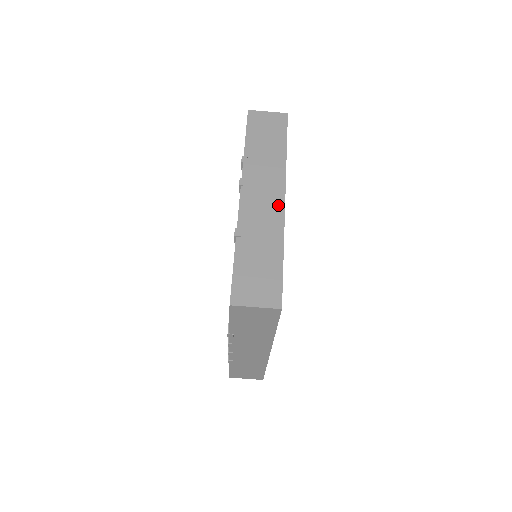
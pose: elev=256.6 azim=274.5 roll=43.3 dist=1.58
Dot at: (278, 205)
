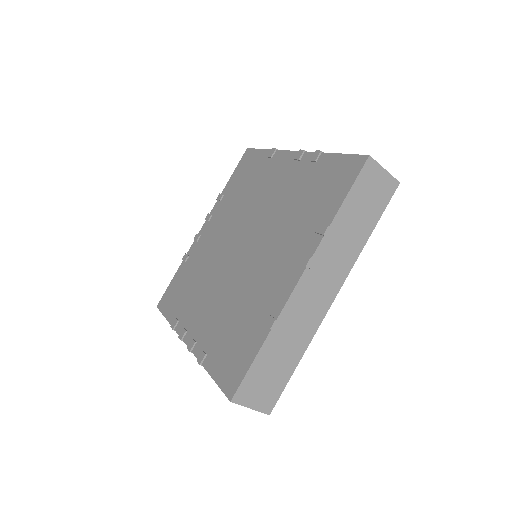
Dot at: (325, 305)
